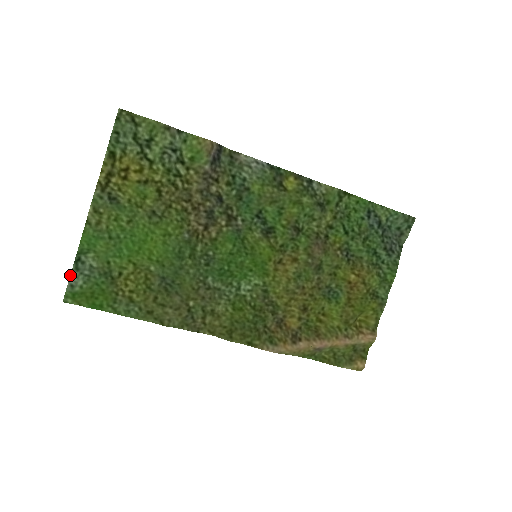
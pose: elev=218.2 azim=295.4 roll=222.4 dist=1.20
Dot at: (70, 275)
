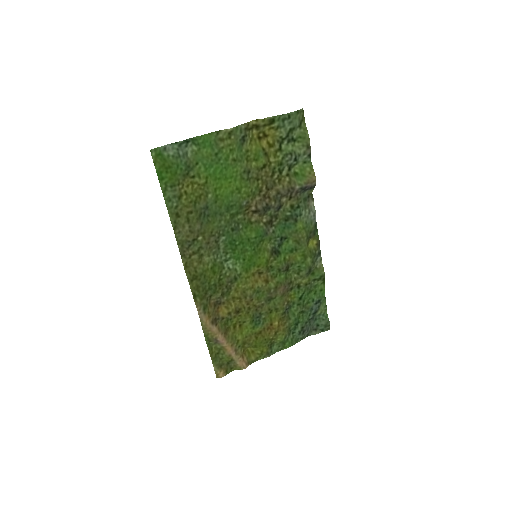
Dot at: (173, 143)
